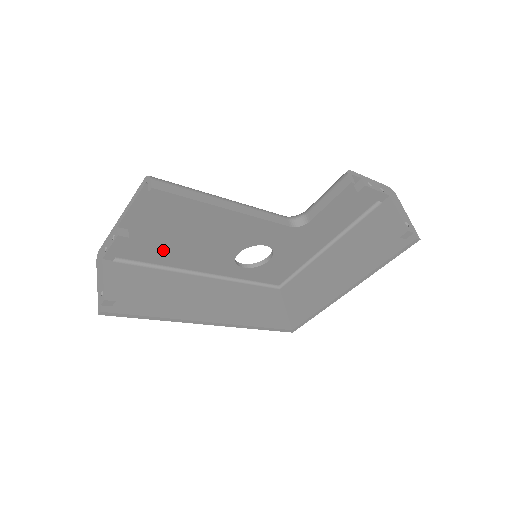
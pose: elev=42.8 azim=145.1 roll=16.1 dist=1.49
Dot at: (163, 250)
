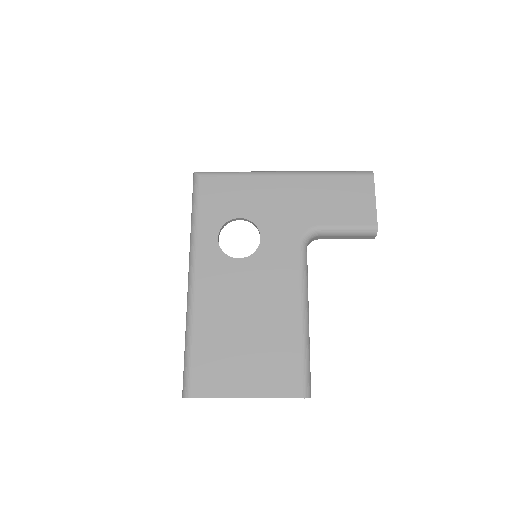
Dot at: (218, 339)
